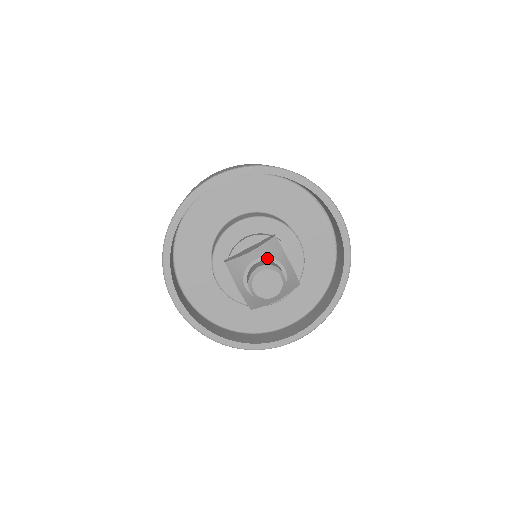
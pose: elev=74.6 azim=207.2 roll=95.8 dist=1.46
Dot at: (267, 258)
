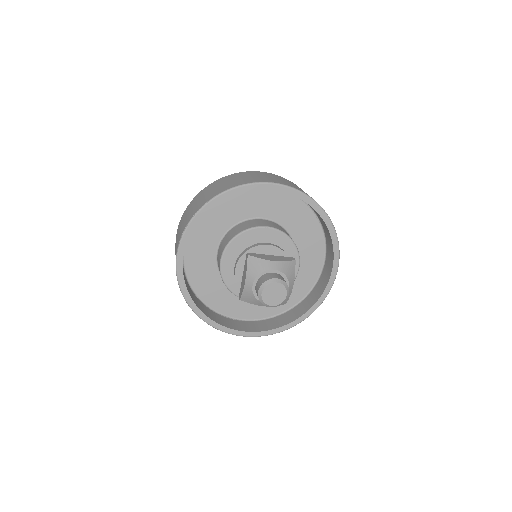
Dot at: (258, 277)
